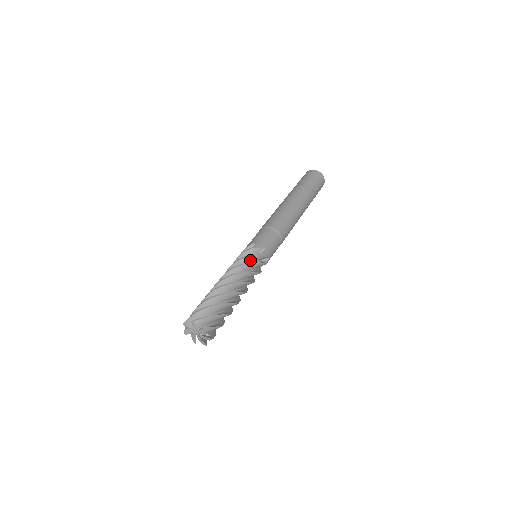
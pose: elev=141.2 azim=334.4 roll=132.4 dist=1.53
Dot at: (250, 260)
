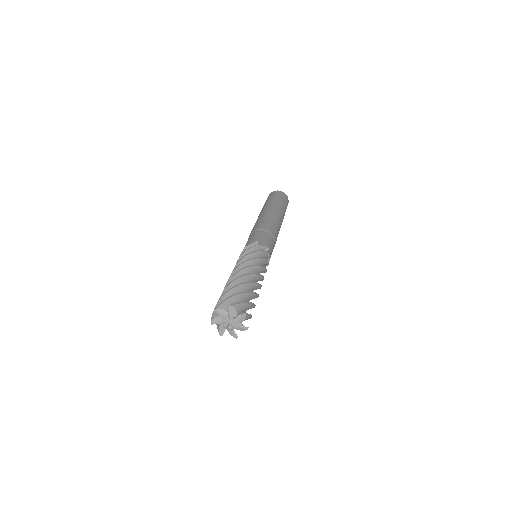
Dot at: occluded
